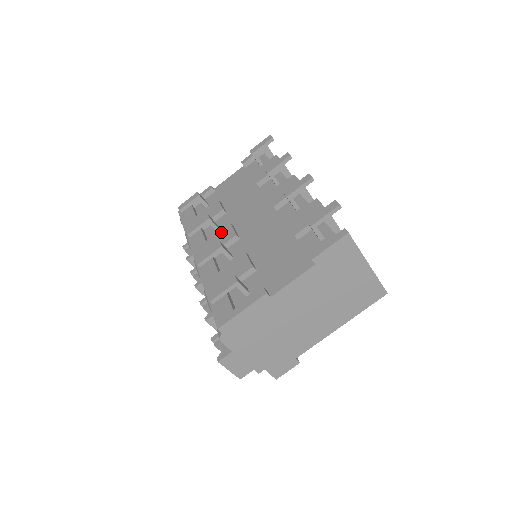
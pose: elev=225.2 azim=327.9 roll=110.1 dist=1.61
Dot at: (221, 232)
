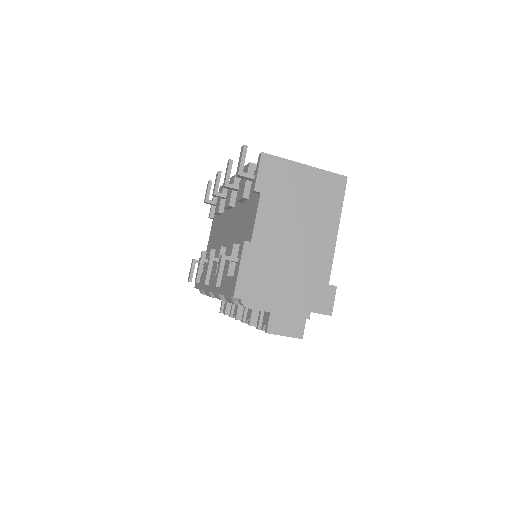
Dot at: occluded
